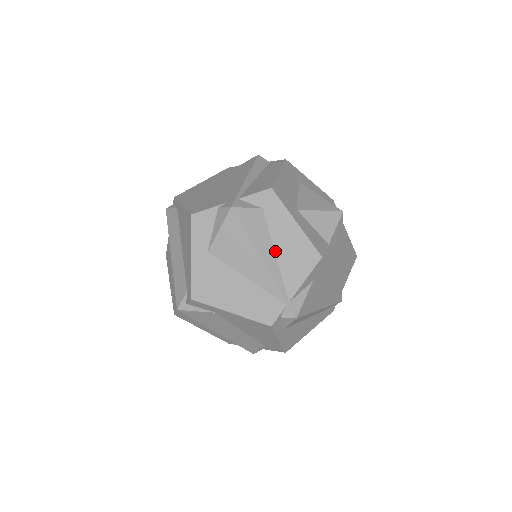
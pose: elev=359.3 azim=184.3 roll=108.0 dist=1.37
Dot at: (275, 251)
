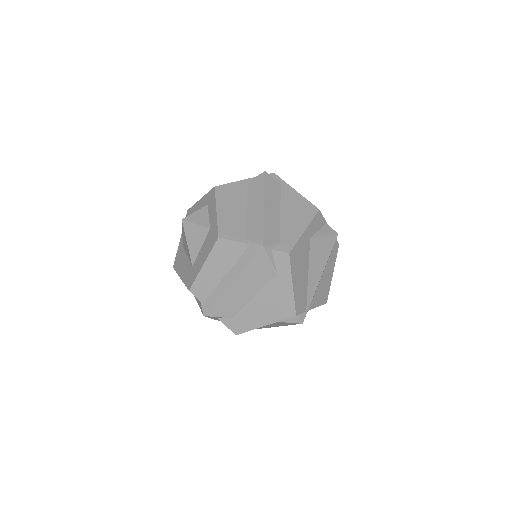
Dot at: (322, 276)
